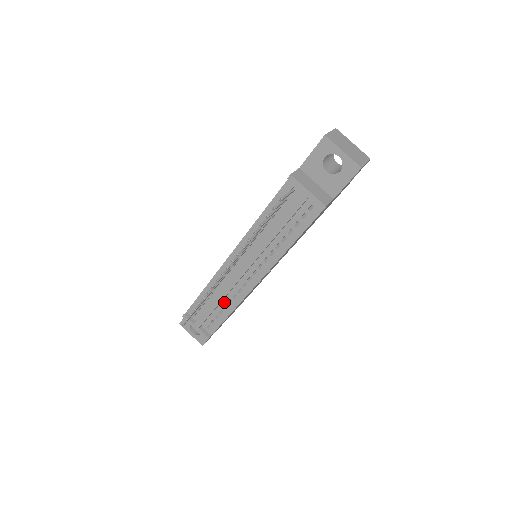
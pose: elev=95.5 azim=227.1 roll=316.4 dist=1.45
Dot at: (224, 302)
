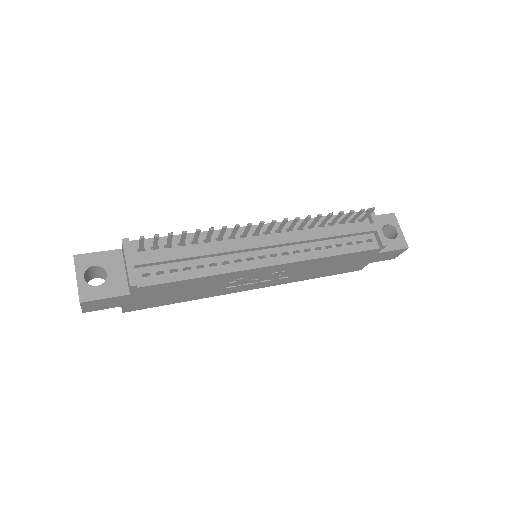
Dot at: (204, 261)
